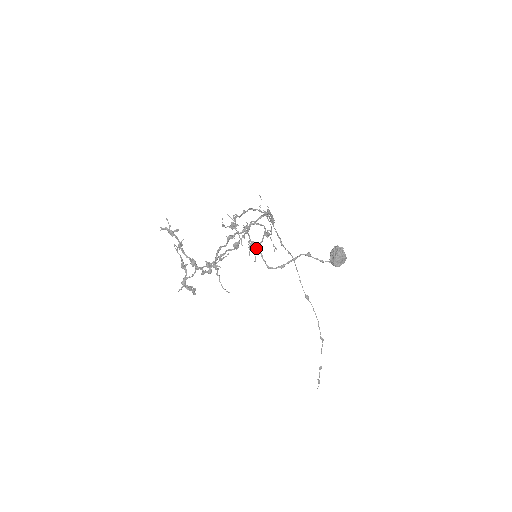
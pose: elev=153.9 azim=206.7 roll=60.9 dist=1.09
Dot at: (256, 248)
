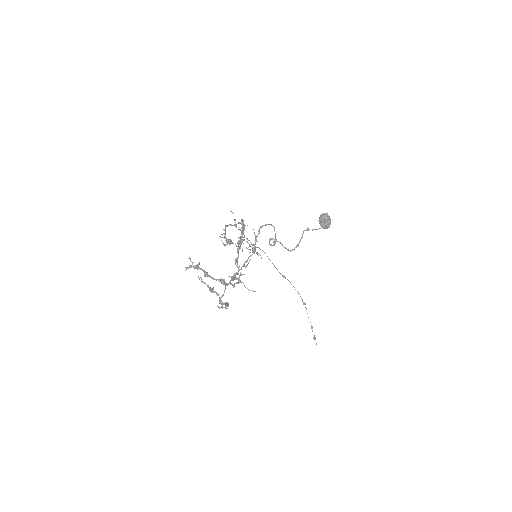
Dot at: (274, 242)
